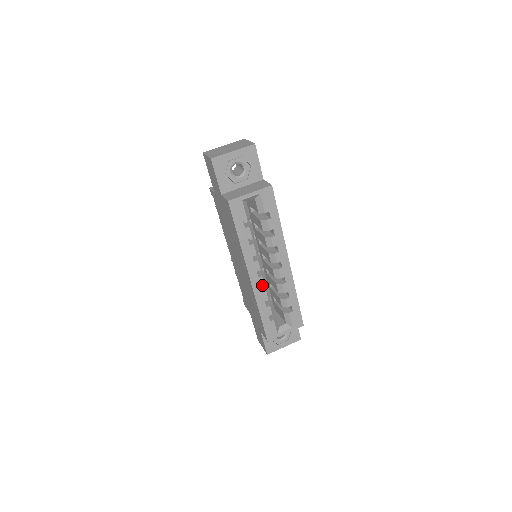
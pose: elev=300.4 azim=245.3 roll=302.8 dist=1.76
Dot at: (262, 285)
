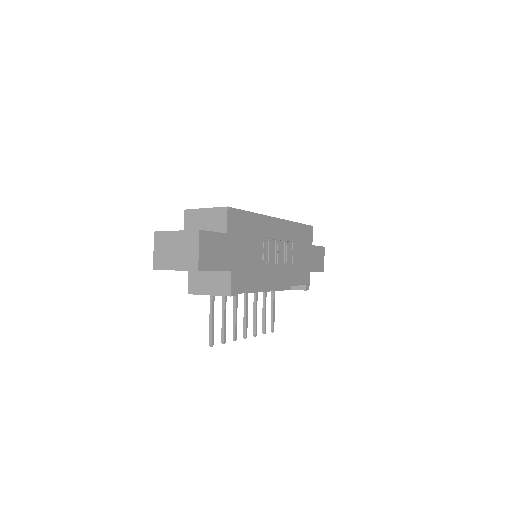
Dot at: occluded
